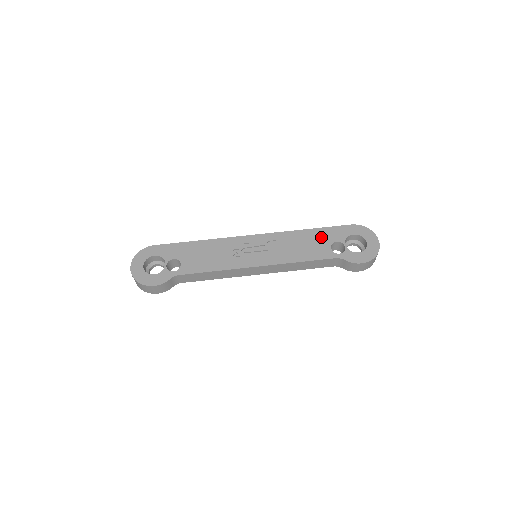
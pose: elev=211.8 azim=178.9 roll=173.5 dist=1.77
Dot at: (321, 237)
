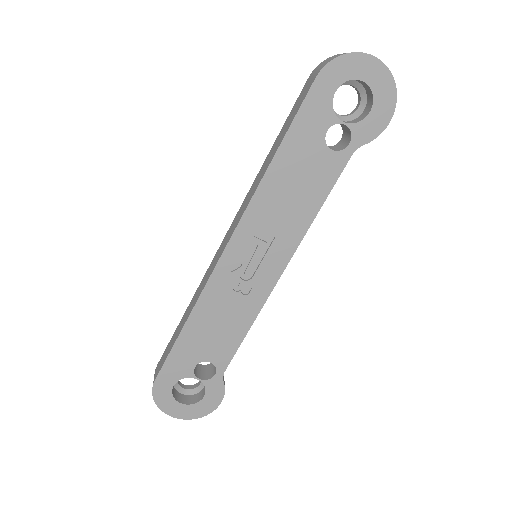
Dot at: (302, 149)
